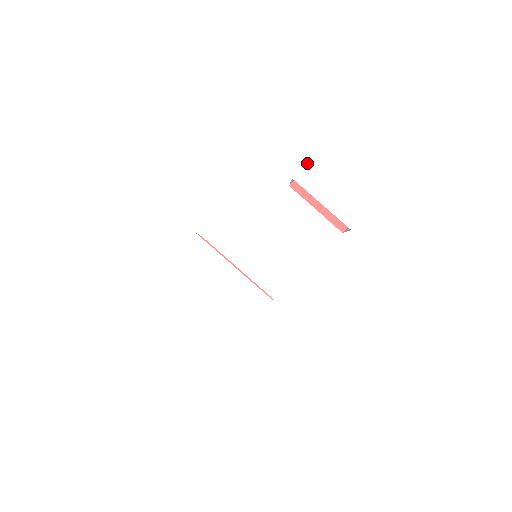
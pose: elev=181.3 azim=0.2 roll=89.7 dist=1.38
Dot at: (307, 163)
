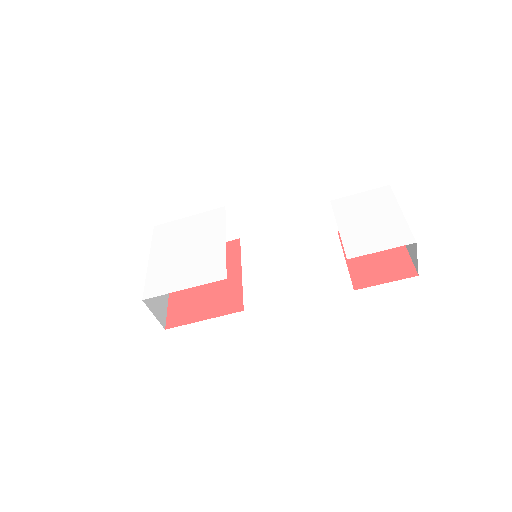
Dot at: (353, 195)
